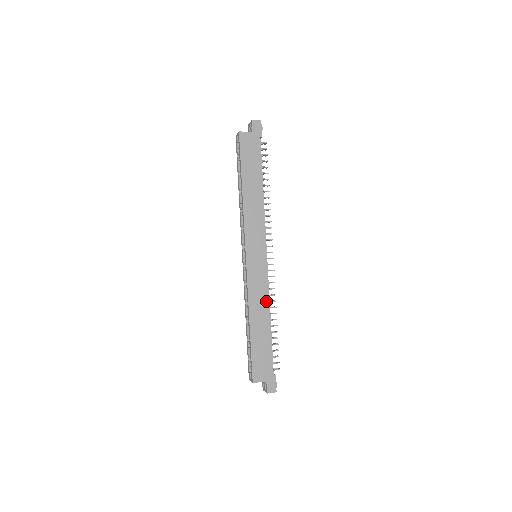
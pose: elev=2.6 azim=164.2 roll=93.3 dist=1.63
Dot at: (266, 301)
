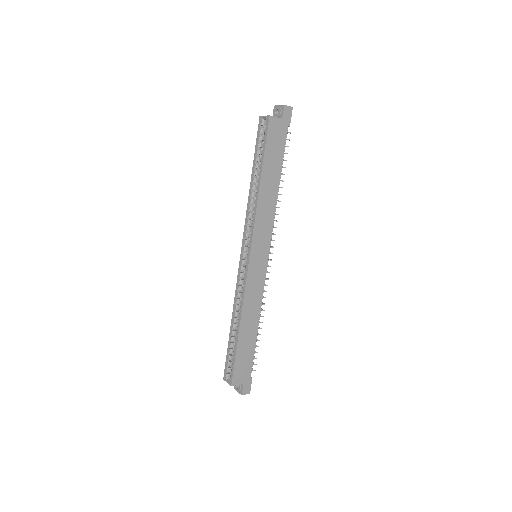
Dot at: (259, 305)
